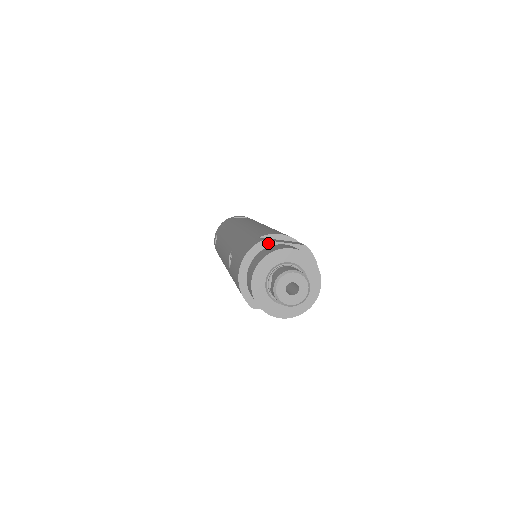
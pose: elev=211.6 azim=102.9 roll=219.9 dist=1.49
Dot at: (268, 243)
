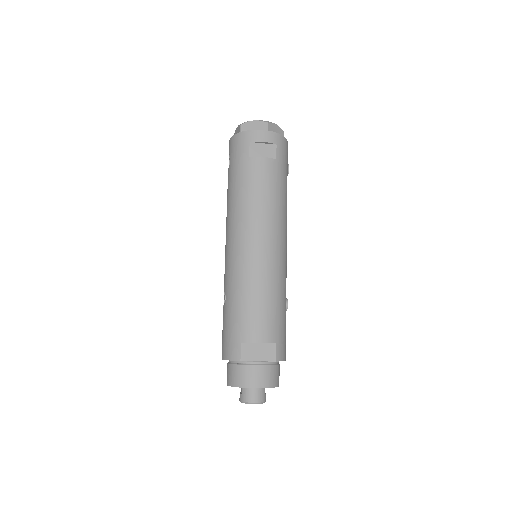
Dot at: (245, 361)
